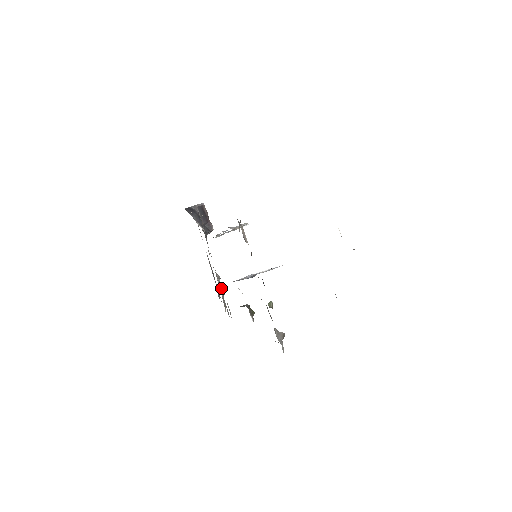
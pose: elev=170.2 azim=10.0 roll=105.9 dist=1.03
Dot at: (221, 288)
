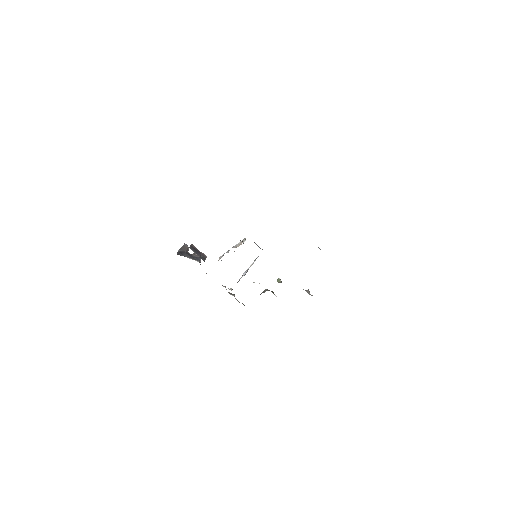
Dot at: (230, 293)
